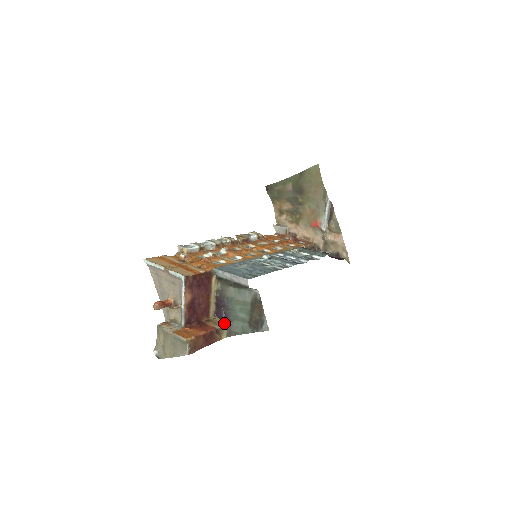
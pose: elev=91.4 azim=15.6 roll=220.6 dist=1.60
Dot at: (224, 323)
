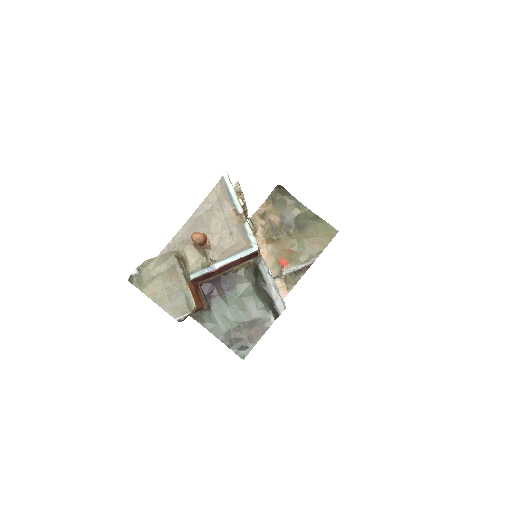
Dot at: (206, 304)
